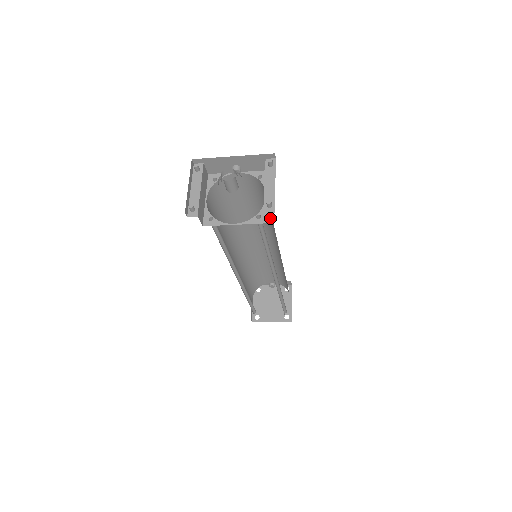
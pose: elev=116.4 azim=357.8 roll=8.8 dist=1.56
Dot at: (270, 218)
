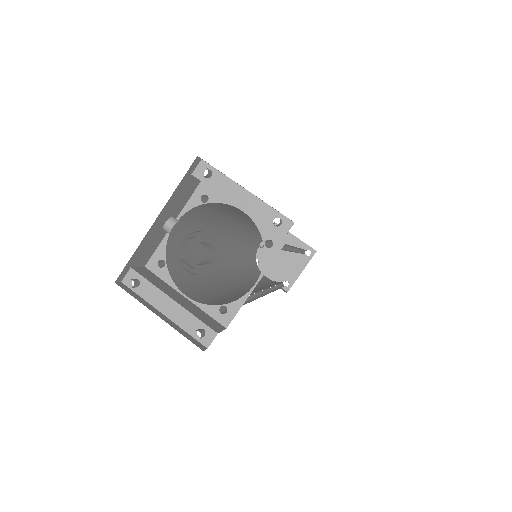
Dot at: occluded
